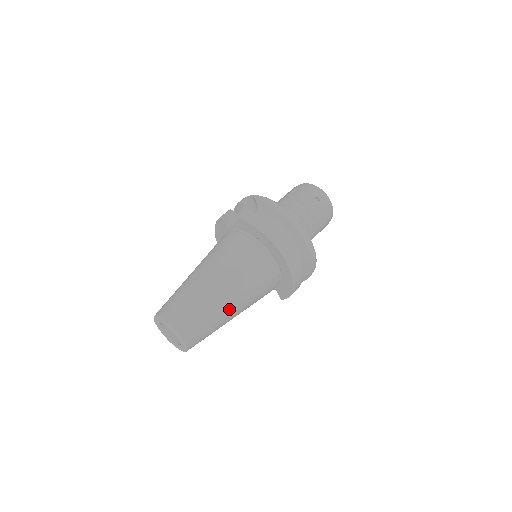
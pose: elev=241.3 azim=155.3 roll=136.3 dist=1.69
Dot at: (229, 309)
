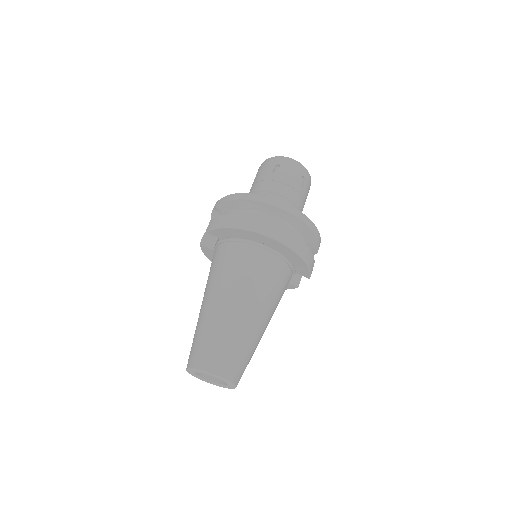
Dot at: (247, 318)
